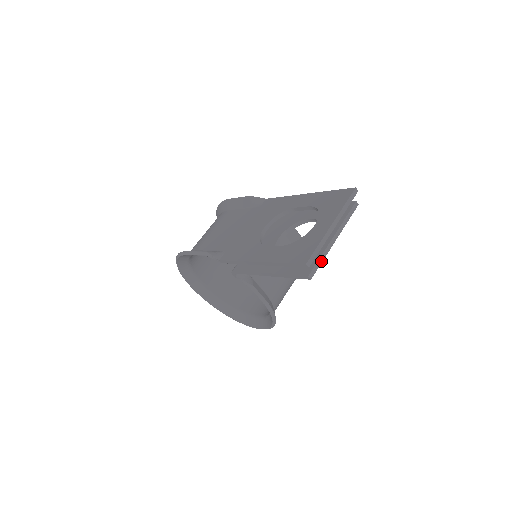
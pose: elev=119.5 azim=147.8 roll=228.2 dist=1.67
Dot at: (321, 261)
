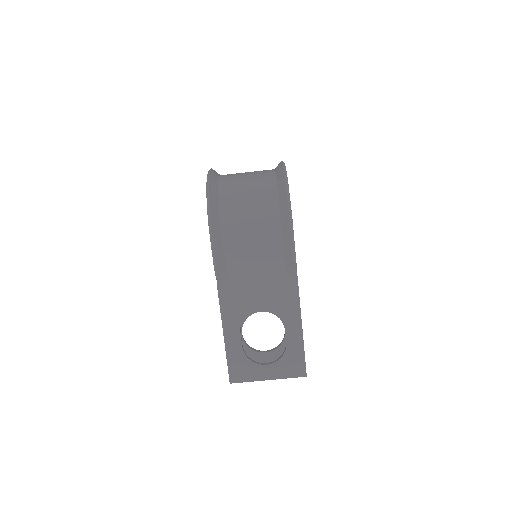
Dot at: occluded
